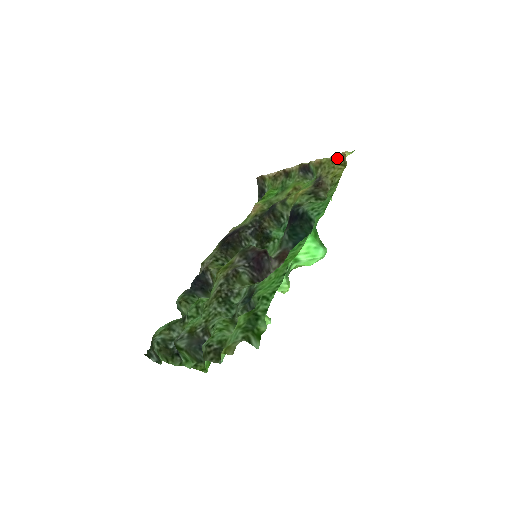
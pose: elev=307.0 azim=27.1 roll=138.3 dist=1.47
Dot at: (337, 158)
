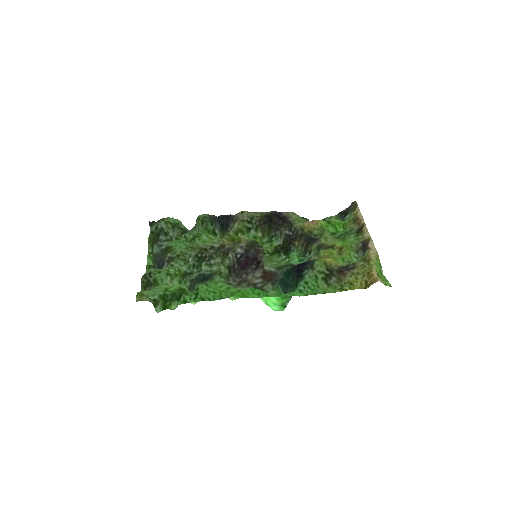
Dot at: (372, 275)
